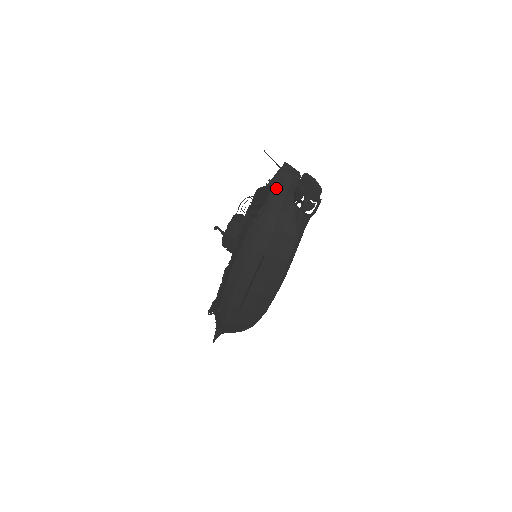
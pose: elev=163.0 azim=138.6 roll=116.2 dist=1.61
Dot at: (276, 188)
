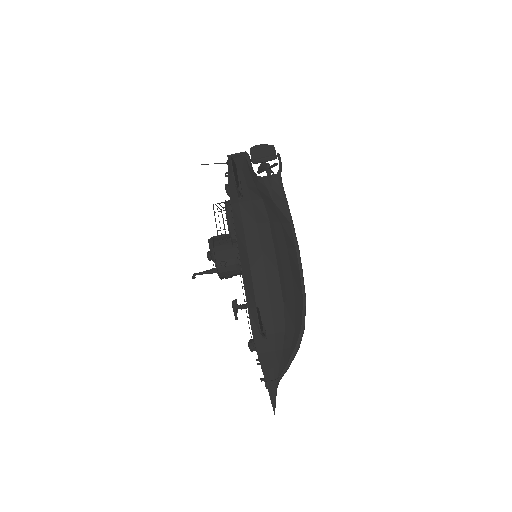
Dot at: (237, 169)
